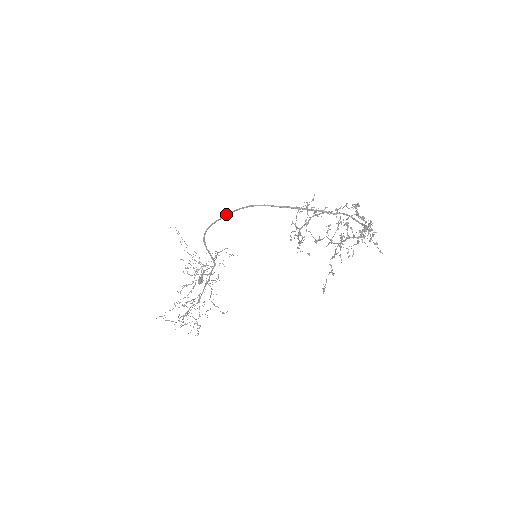
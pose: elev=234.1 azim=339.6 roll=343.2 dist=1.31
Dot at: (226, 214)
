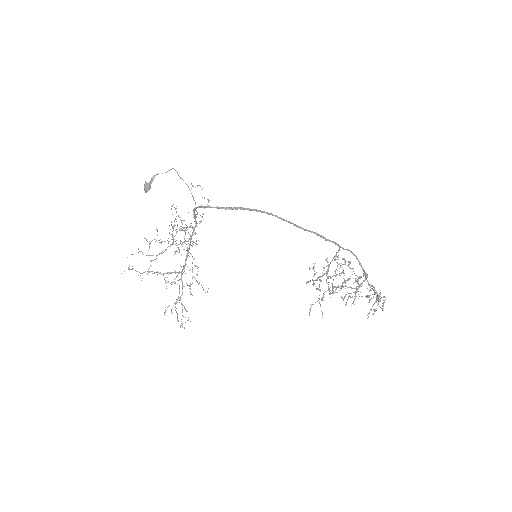
Dot at: (239, 208)
